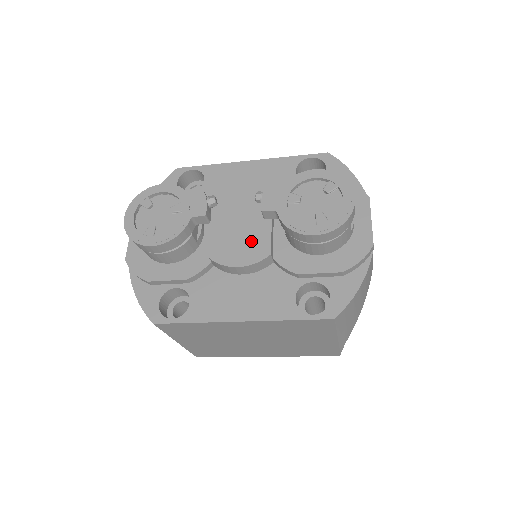
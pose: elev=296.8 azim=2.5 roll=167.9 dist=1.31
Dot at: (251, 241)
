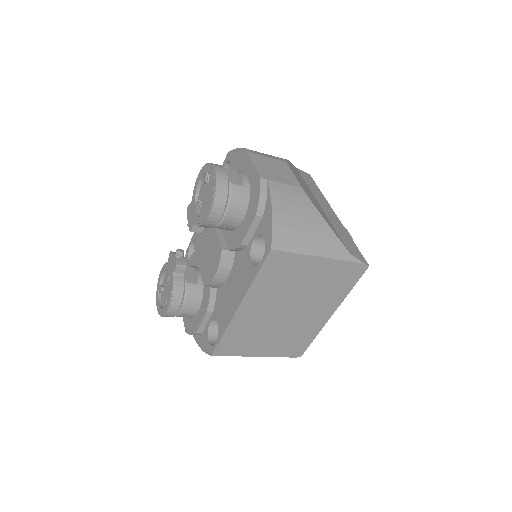
Dot at: (213, 253)
